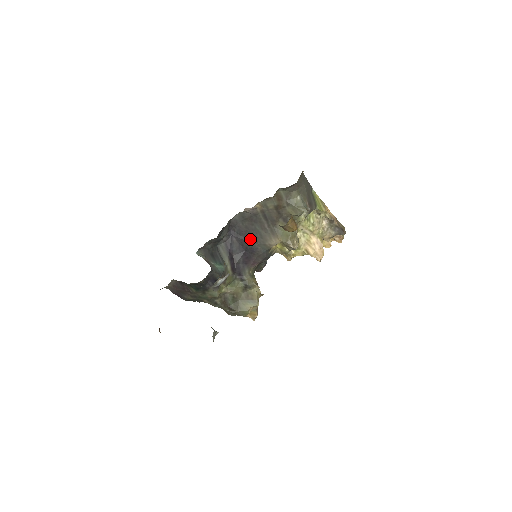
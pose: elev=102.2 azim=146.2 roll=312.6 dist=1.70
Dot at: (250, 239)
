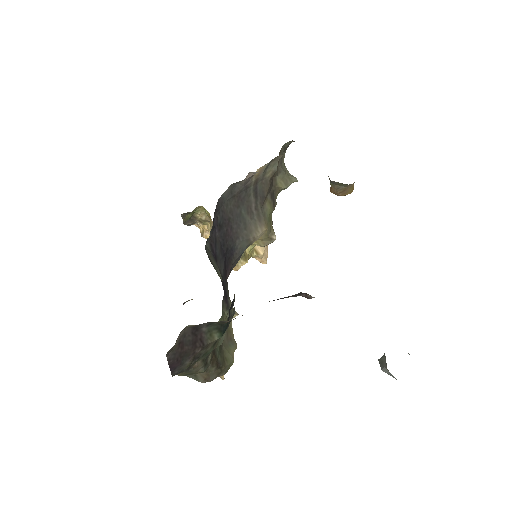
Dot at: (232, 233)
